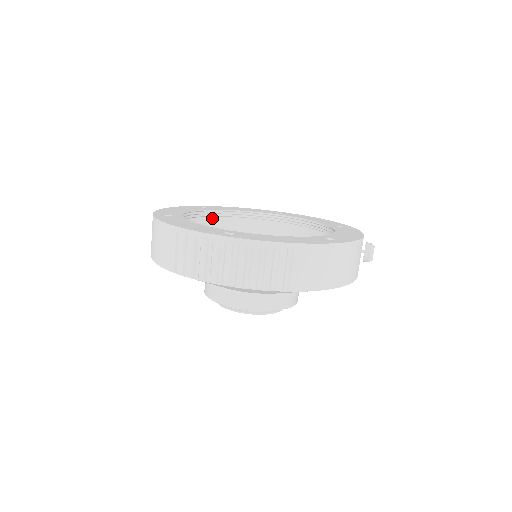
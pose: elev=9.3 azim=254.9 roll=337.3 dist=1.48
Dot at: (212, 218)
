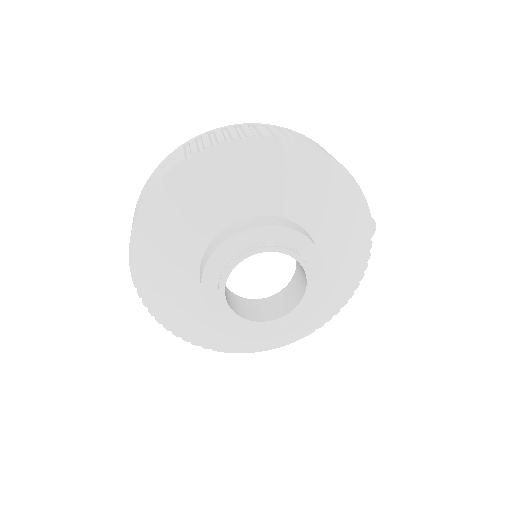
Dot at: occluded
